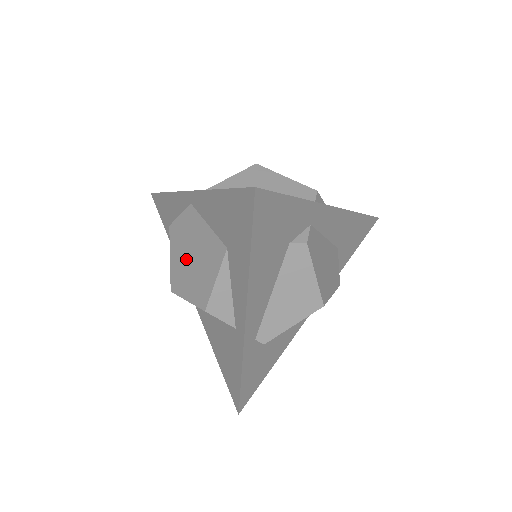
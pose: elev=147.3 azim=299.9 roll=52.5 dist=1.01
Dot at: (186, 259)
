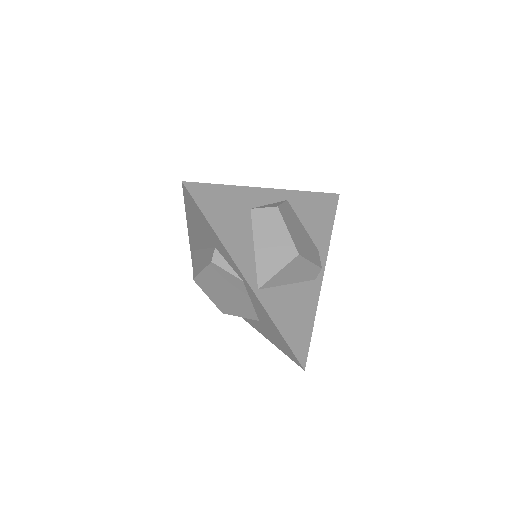
Dot at: (220, 289)
